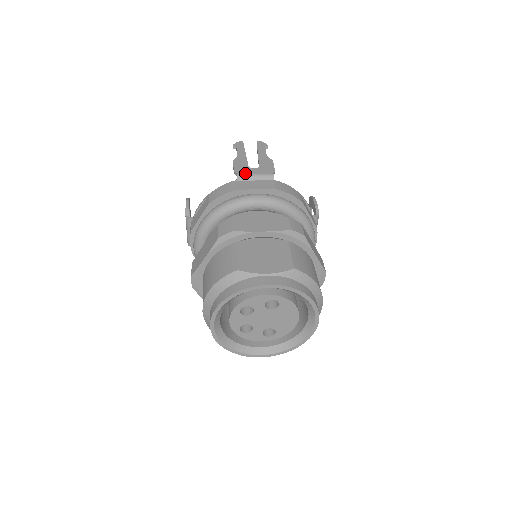
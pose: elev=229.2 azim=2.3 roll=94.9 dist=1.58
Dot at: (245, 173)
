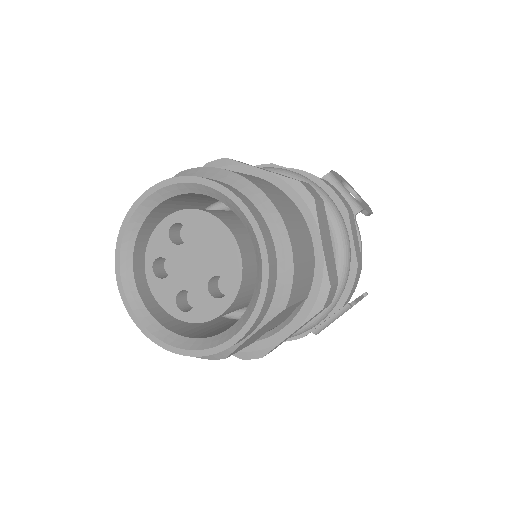
Dot at: occluded
